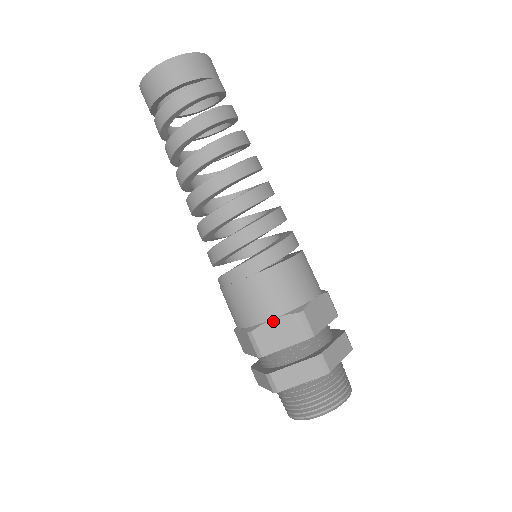
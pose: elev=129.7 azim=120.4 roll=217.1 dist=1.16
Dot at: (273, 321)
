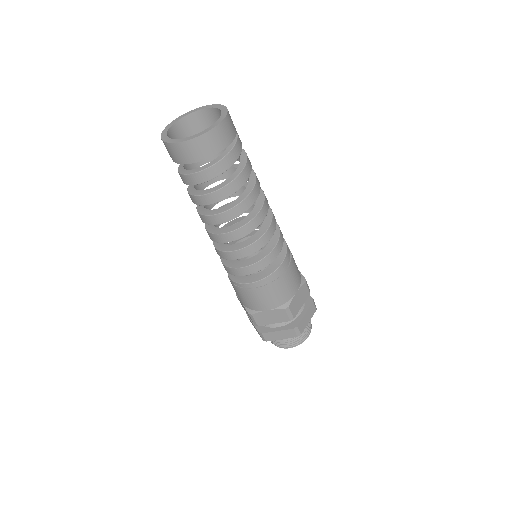
Dot at: (297, 293)
